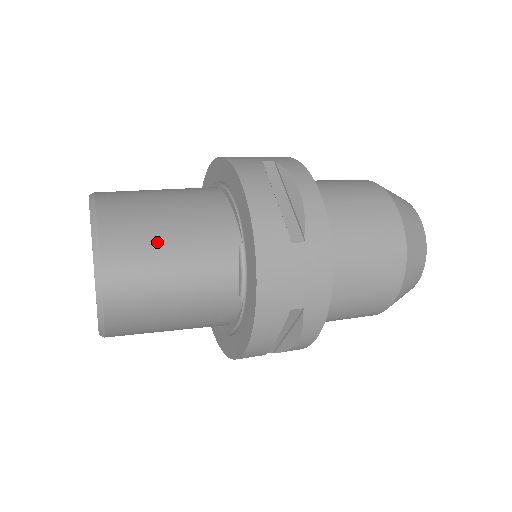
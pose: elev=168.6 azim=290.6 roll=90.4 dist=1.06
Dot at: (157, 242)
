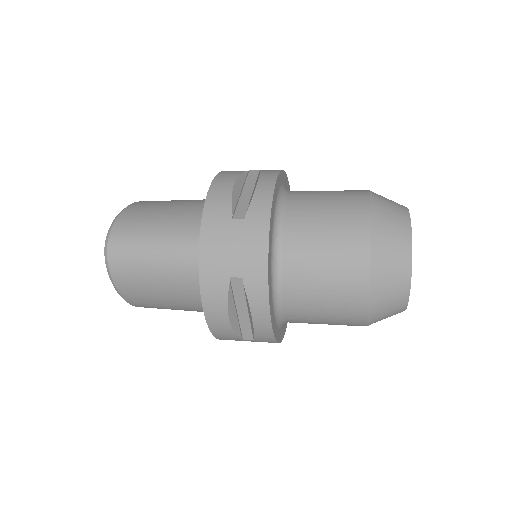
Dot at: (150, 222)
